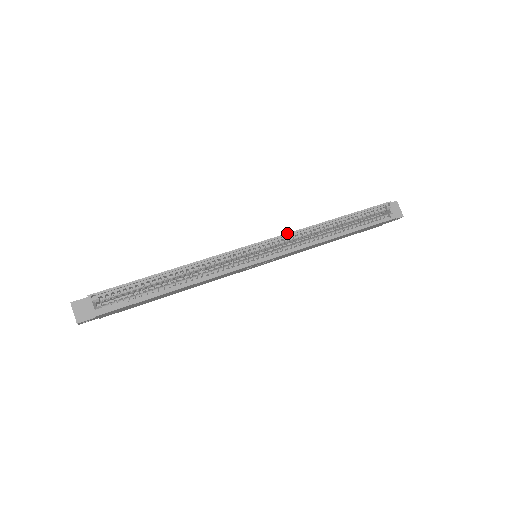
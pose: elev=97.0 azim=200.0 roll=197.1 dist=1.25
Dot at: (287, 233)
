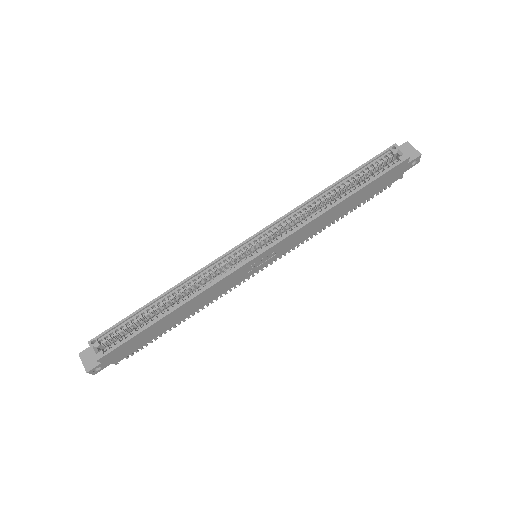
Dot at: (277, 219)
